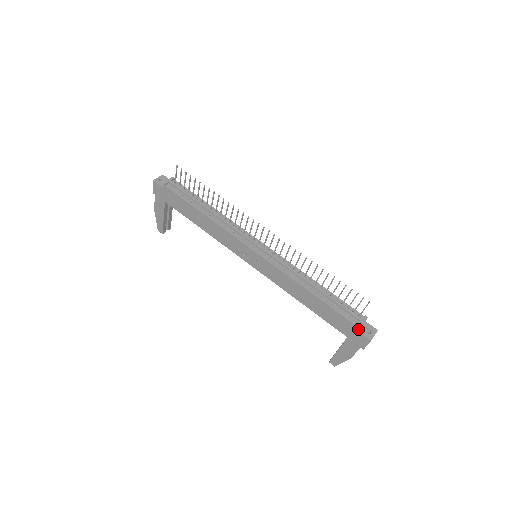
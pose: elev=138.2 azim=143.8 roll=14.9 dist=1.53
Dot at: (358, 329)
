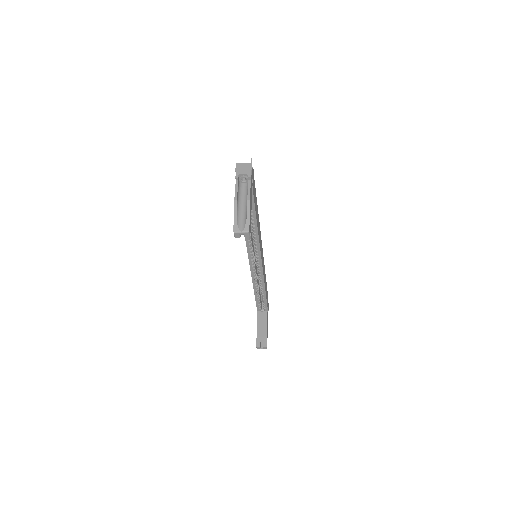
Dot at: occluded
